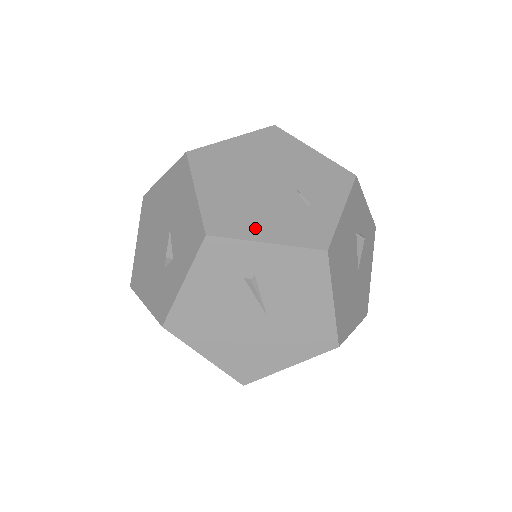
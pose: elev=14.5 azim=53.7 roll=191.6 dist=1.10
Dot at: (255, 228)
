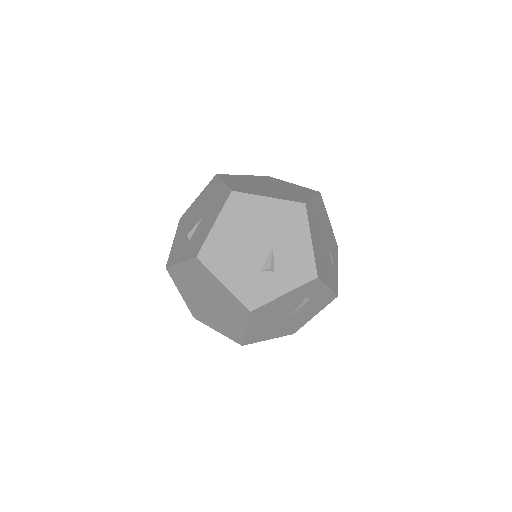
Dot at: (326, 276)
